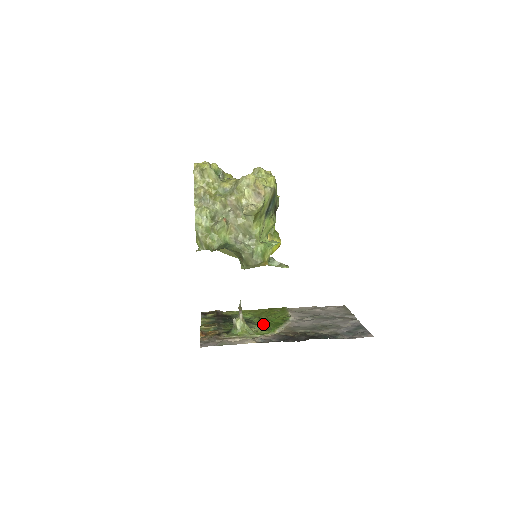
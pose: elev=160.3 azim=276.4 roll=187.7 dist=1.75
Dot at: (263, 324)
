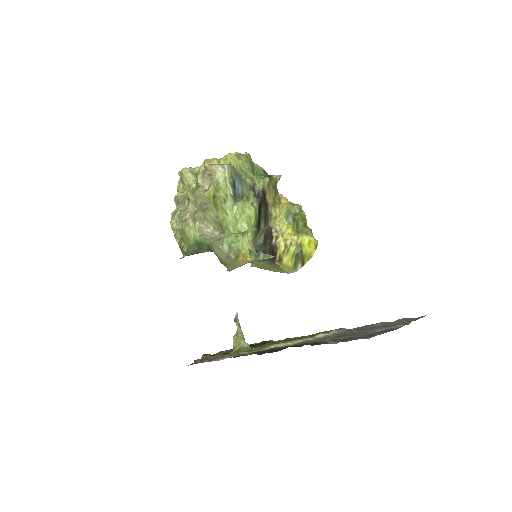
Dot at: occluded
